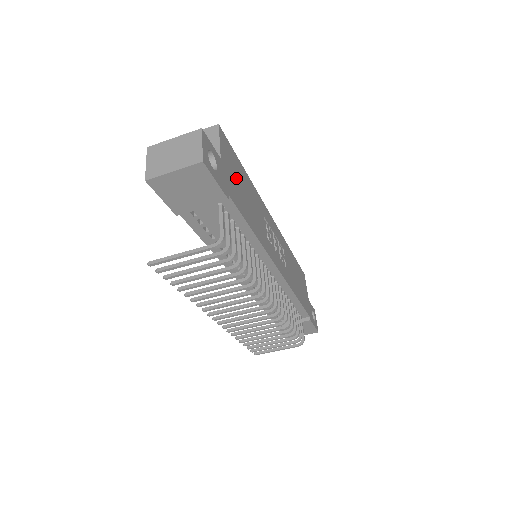
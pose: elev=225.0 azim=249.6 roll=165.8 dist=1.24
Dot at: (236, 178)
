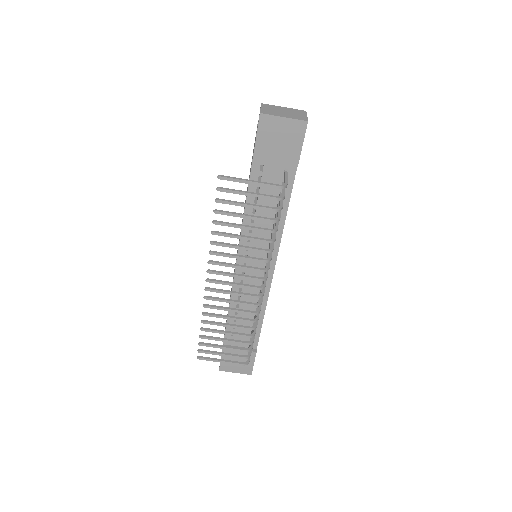
Dot at: occluded
